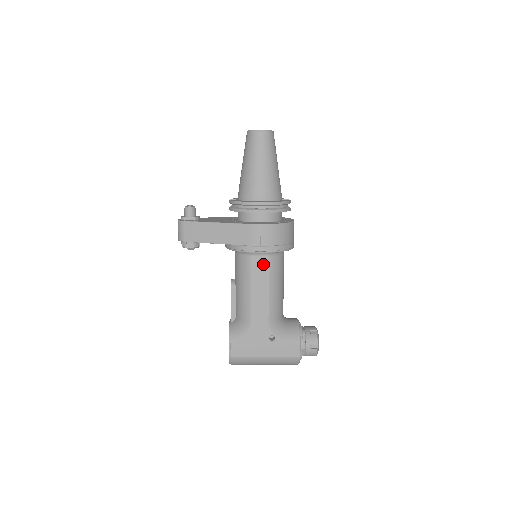
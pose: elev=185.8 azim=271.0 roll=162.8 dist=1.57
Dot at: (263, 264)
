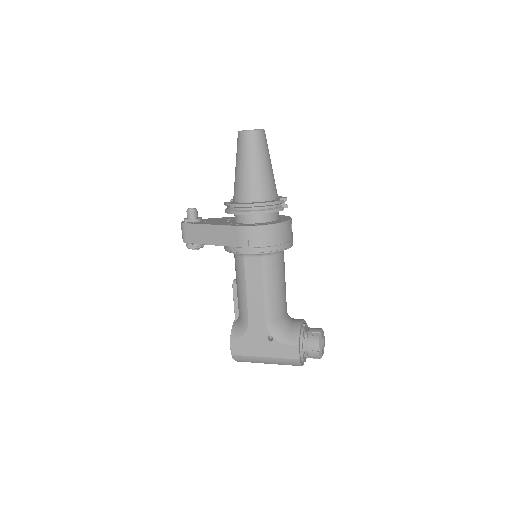
Dot at: (256, 265)
